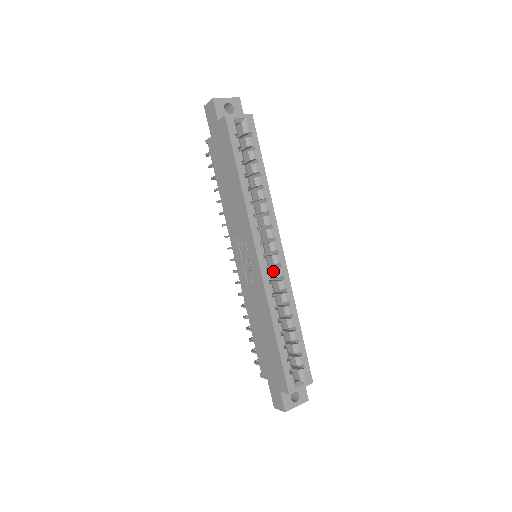
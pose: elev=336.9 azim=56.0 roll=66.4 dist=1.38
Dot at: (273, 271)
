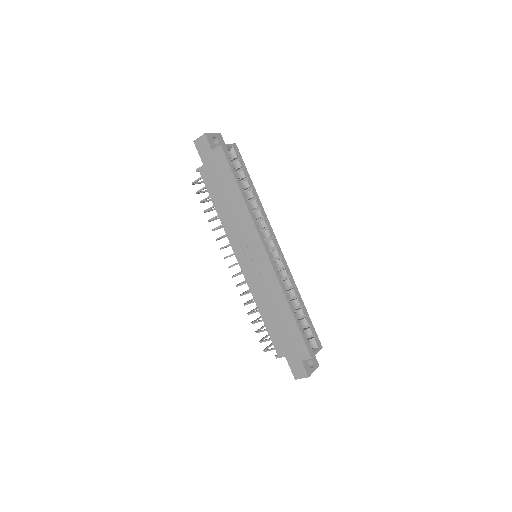
Dot at: occluded
